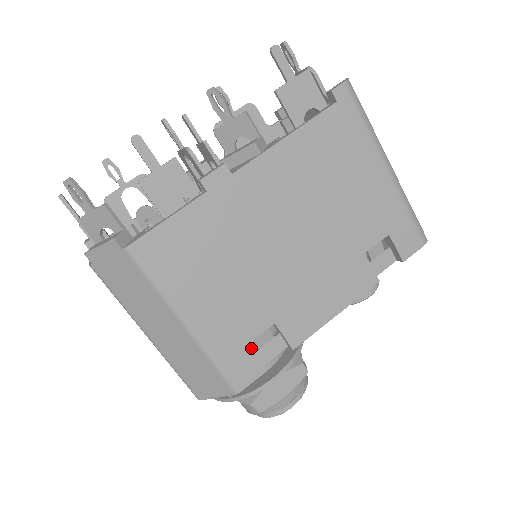
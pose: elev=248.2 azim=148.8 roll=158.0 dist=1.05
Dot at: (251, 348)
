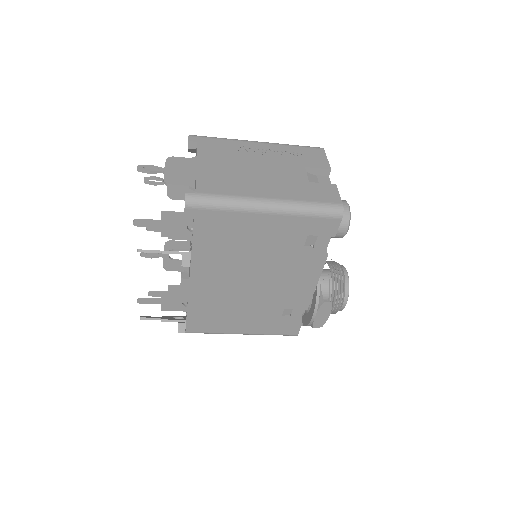
Dot at: occluded
